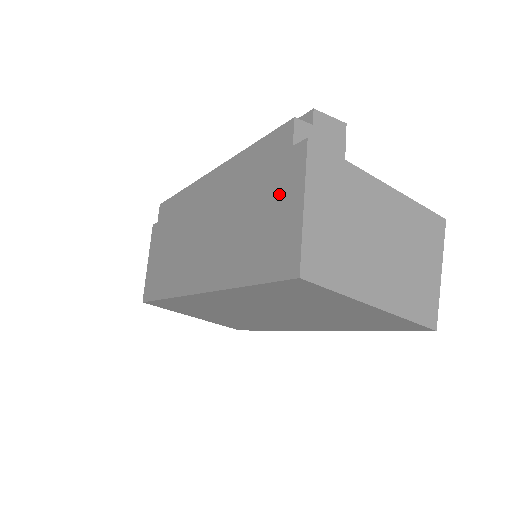
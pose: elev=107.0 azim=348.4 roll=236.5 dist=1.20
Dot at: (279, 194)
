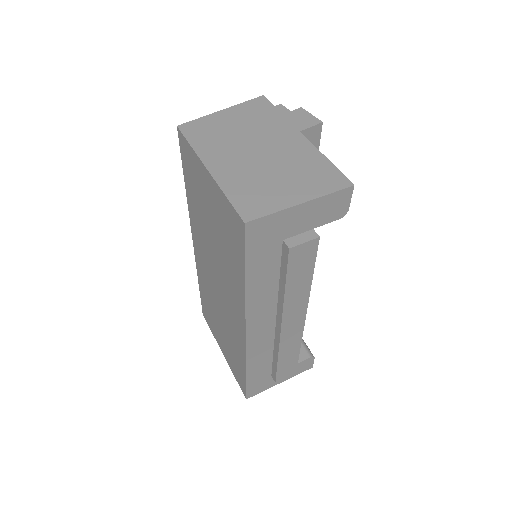
Dot at: occluded
